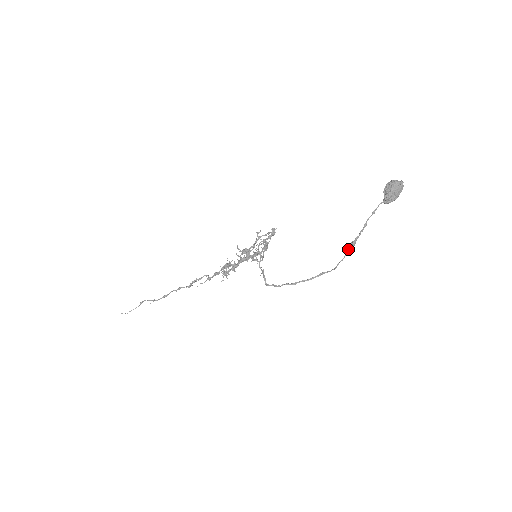
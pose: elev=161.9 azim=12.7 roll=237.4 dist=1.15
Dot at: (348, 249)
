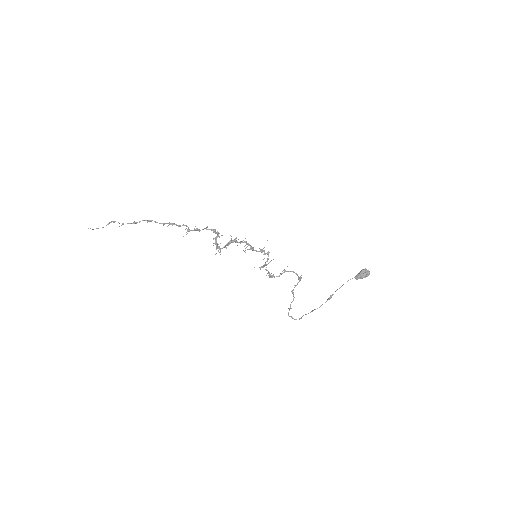
Dot at: (329, 299)
